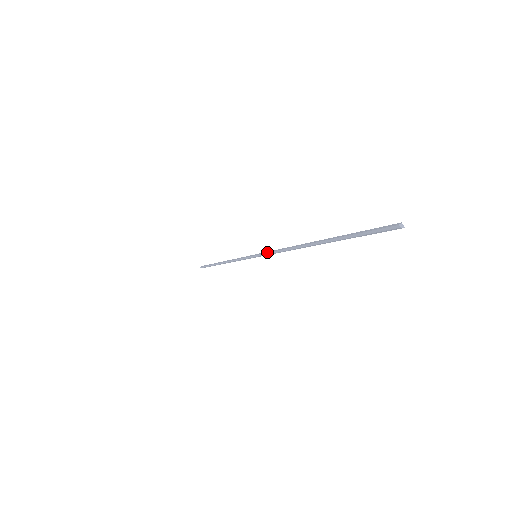
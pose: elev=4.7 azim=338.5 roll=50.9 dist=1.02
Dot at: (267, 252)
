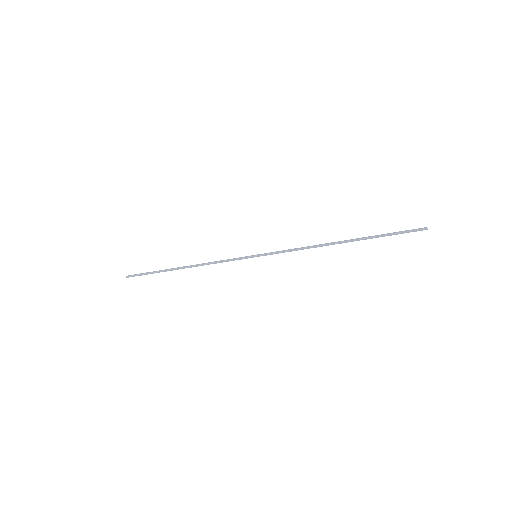
Dot at: (278, 251)
